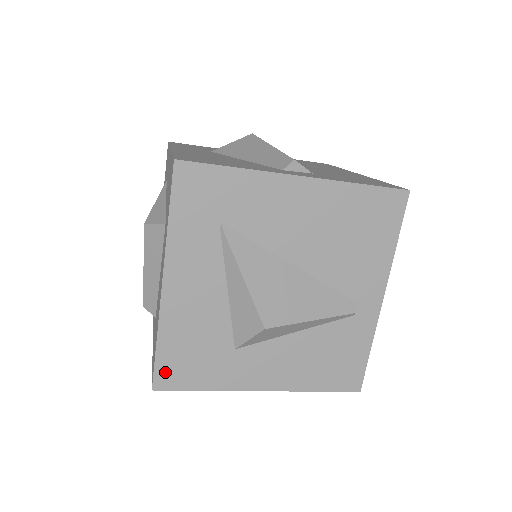
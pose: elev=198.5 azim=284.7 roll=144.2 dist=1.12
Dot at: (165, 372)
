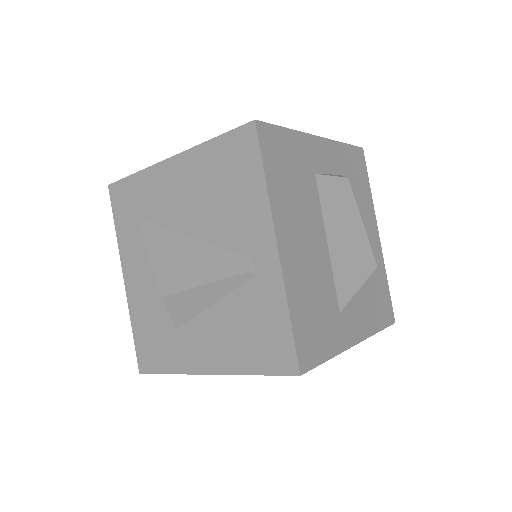
Dot at: (142, 356)
